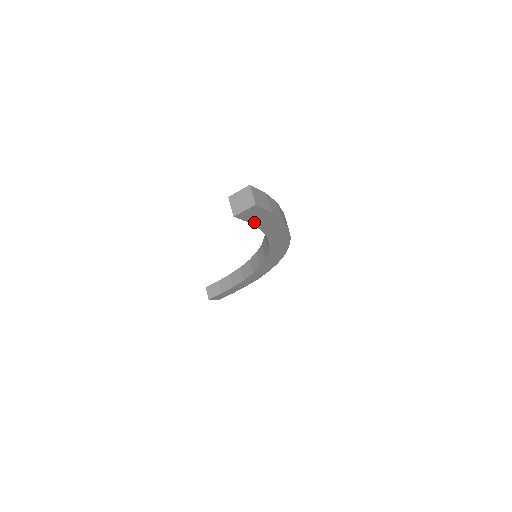
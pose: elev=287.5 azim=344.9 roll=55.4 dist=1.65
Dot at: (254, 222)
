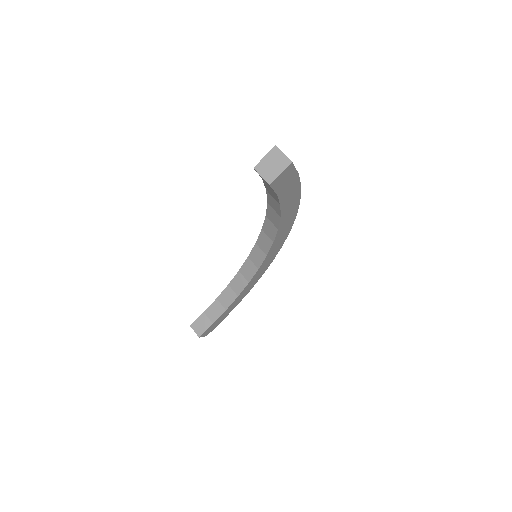
Dot at: (280, 193)
